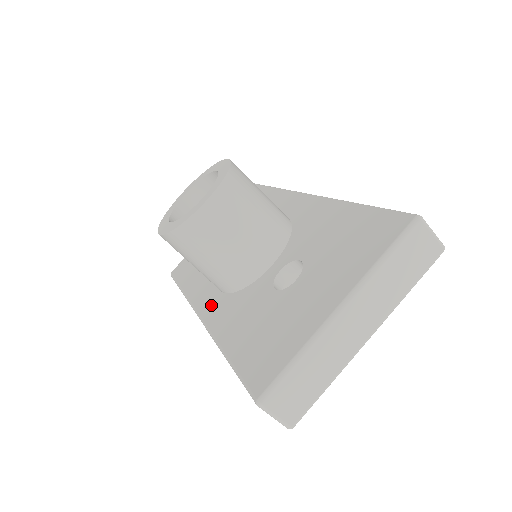
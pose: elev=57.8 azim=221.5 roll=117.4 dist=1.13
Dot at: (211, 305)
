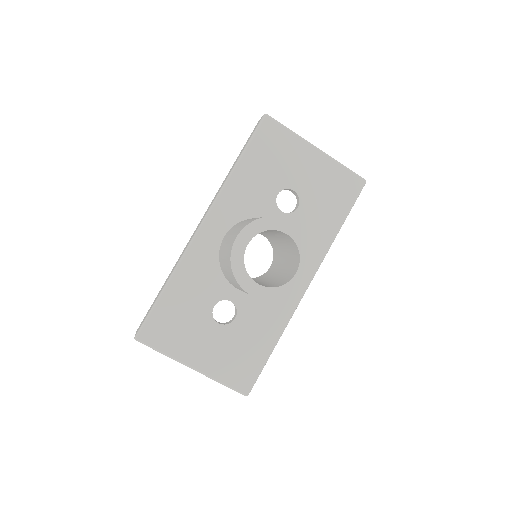
Dot at: (210, 236)
